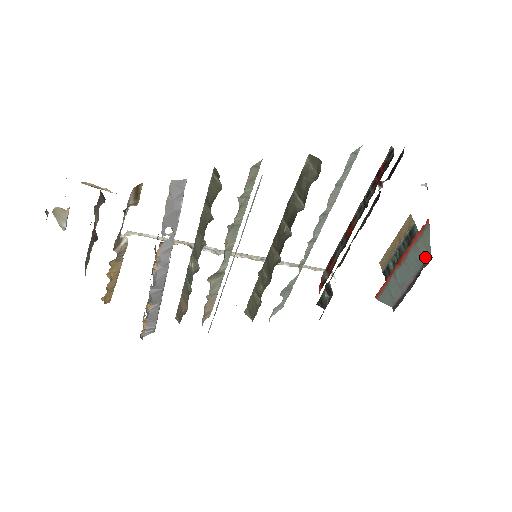
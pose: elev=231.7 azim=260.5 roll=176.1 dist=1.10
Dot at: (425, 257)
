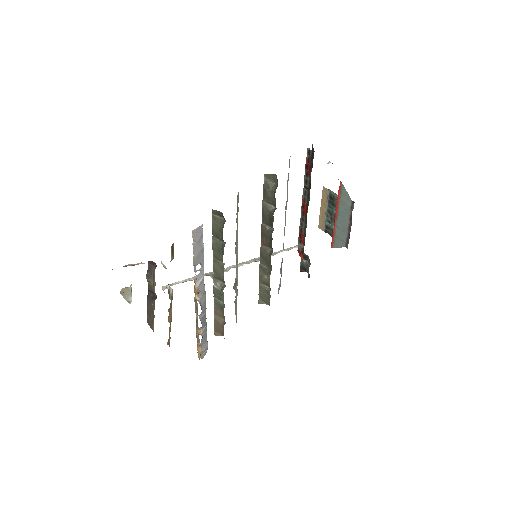
Dot at: (350, 204)
